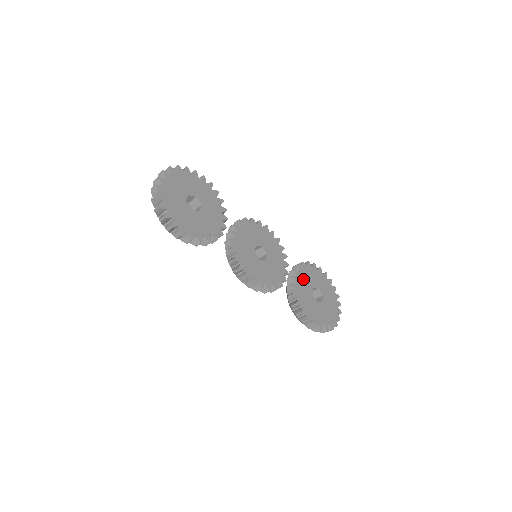
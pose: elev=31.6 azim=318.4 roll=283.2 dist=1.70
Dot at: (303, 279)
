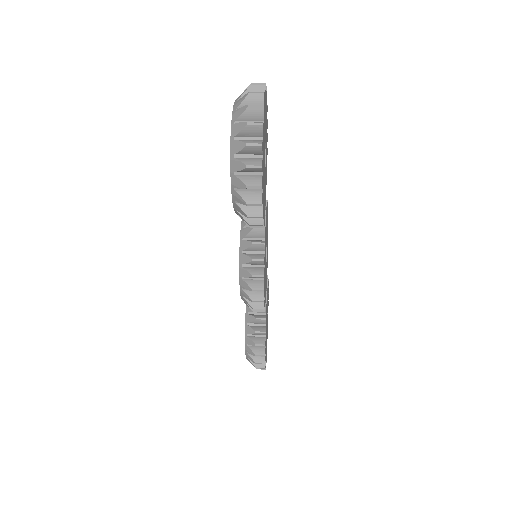
Dot at: occluded
